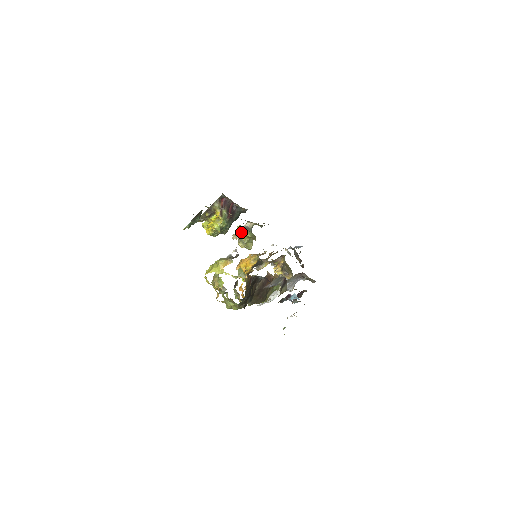
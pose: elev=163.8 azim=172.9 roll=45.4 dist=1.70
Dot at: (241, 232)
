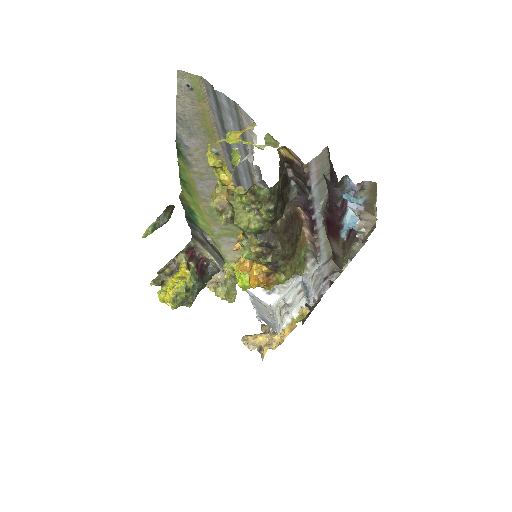
Dot at: (221, 272)
